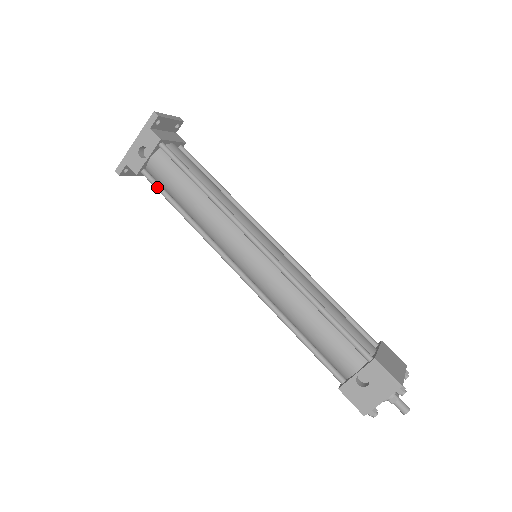
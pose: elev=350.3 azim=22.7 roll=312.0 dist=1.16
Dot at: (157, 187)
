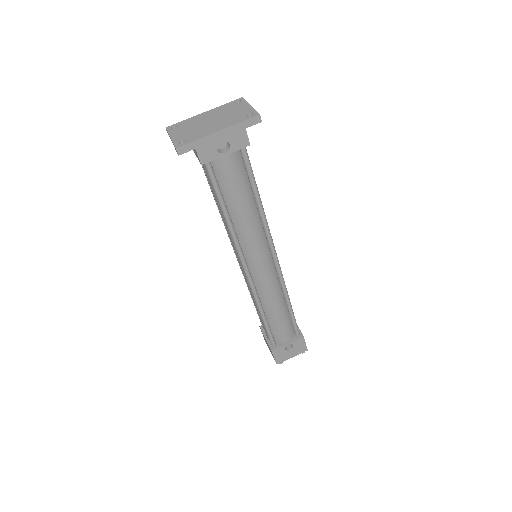
Dot at: (216, 184)
